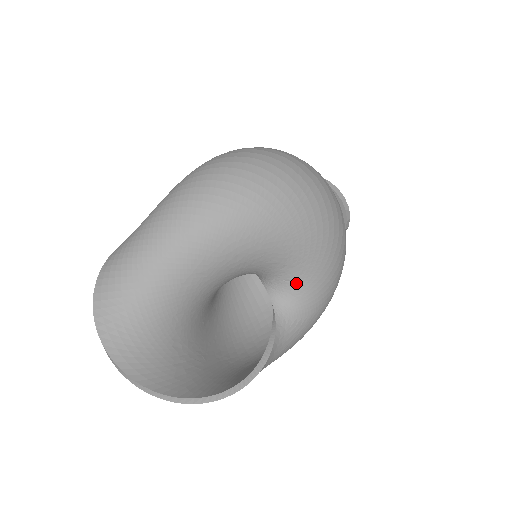
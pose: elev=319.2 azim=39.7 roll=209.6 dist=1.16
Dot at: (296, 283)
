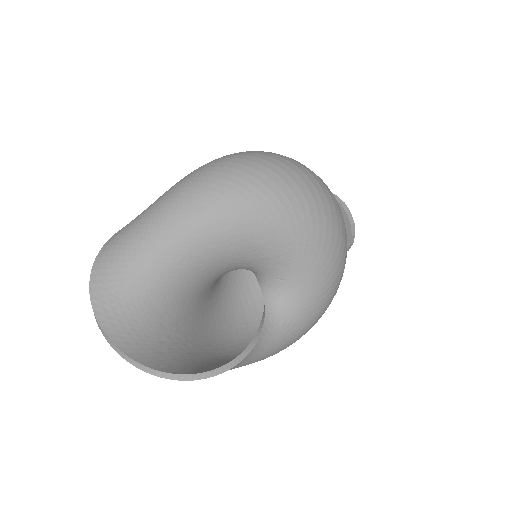
Dot at: (289, 283)
